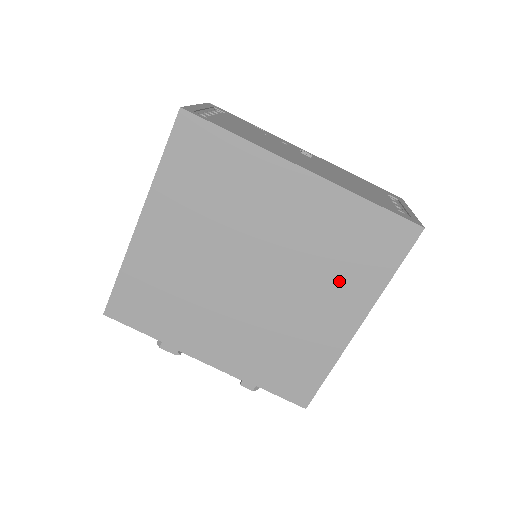
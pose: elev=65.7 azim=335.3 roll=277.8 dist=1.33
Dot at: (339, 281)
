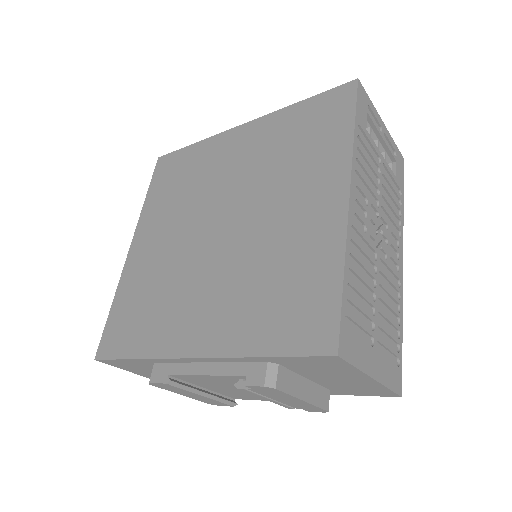
Dot at: (303, 170)
